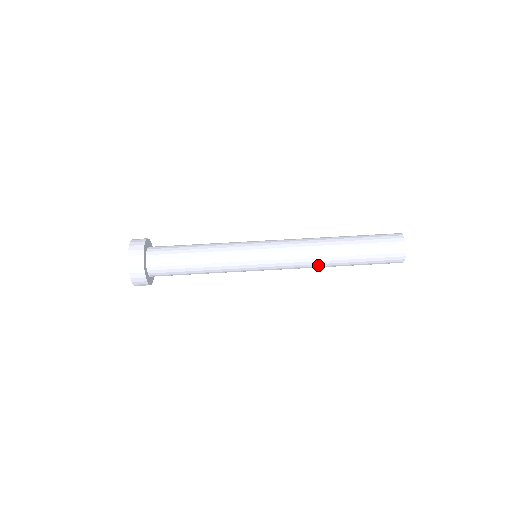
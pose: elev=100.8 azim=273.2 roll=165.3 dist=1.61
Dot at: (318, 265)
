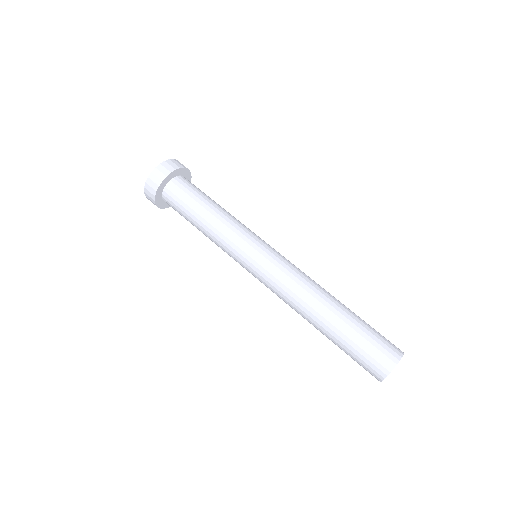
Dot at: (305, 300)
